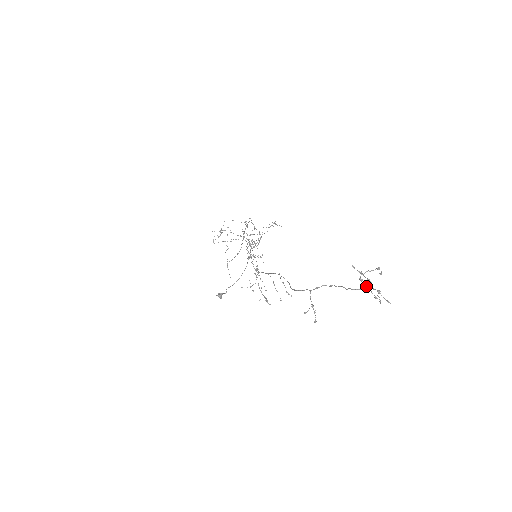
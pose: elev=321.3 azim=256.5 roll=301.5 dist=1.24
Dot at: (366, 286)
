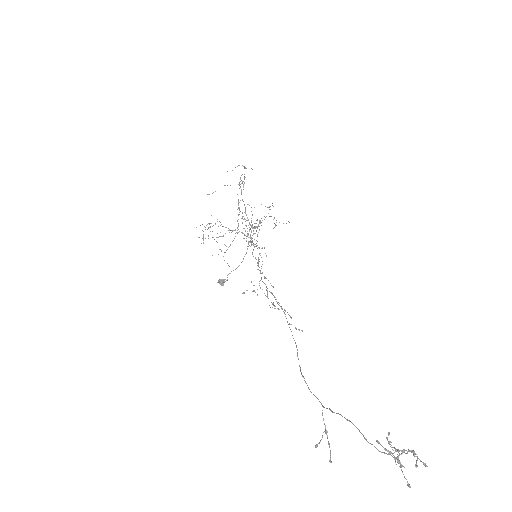
Dot at: occluded
